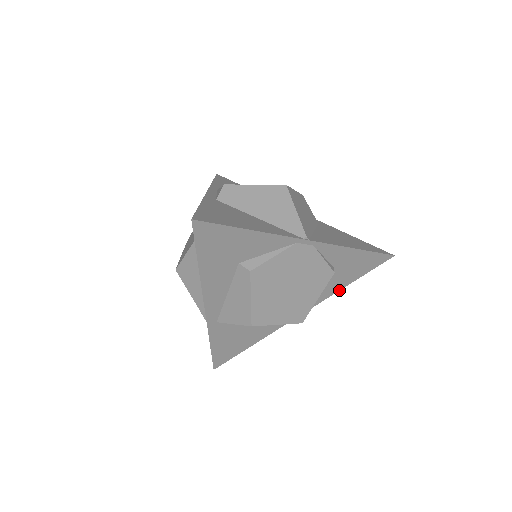
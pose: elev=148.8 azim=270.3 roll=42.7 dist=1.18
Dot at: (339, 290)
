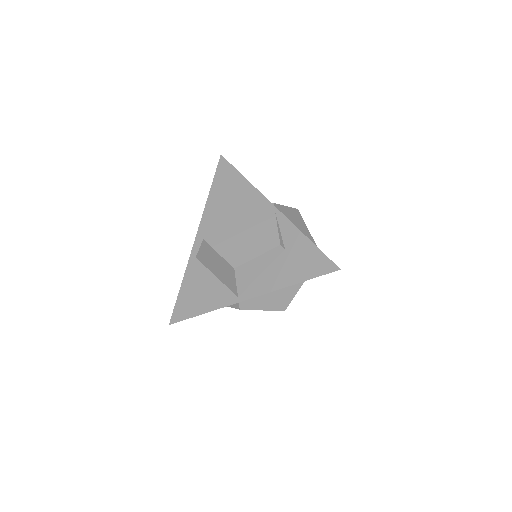
Dot at: occluded
